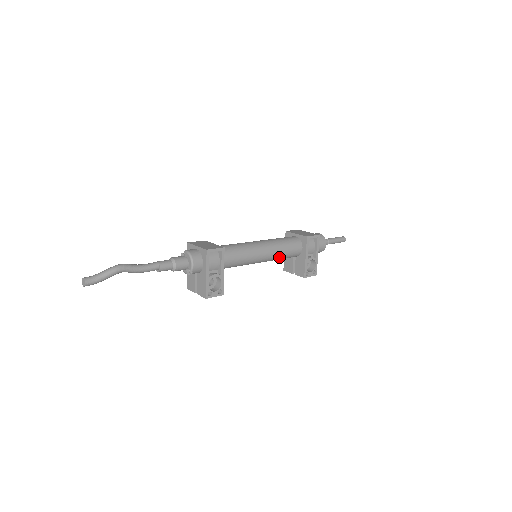
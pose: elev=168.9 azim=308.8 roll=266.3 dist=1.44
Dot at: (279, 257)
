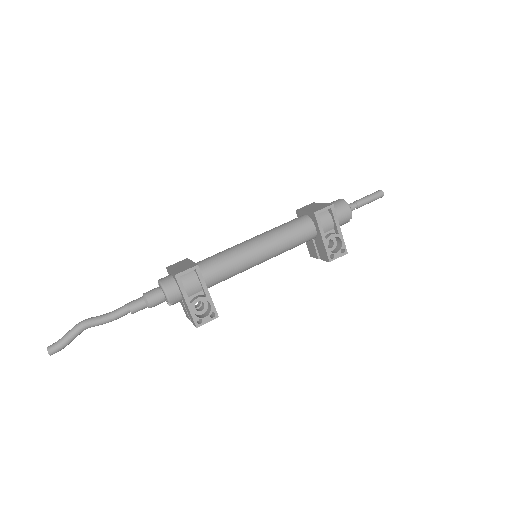
Dot at: (286, 248)
